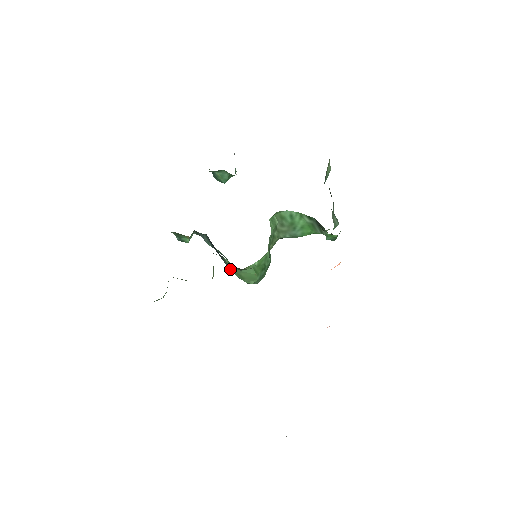
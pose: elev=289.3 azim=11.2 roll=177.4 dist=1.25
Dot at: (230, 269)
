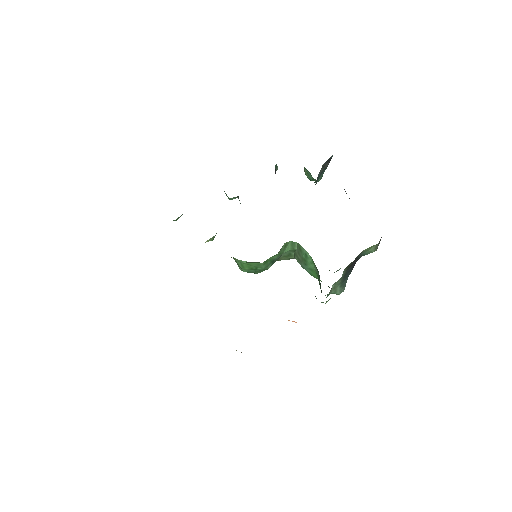
Dot at: occluded
